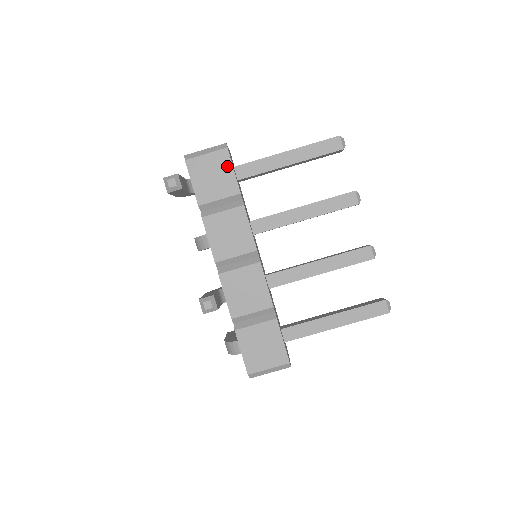
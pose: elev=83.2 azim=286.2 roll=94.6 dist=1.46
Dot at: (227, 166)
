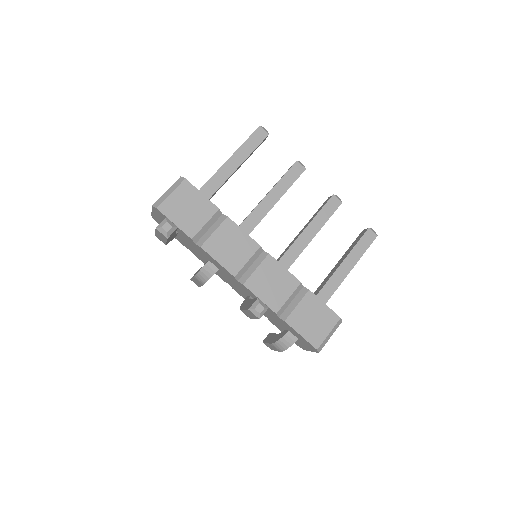
Dot at: (195, 193)
